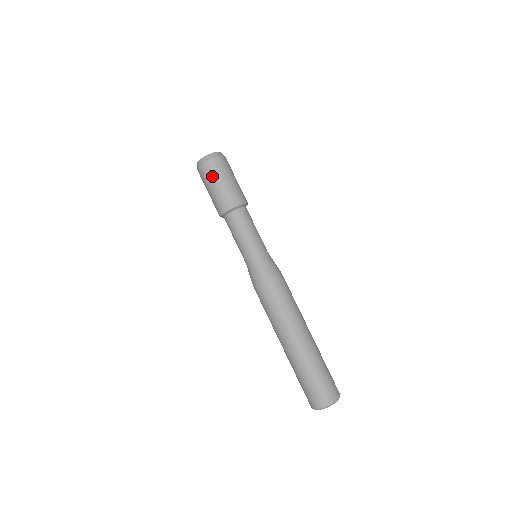
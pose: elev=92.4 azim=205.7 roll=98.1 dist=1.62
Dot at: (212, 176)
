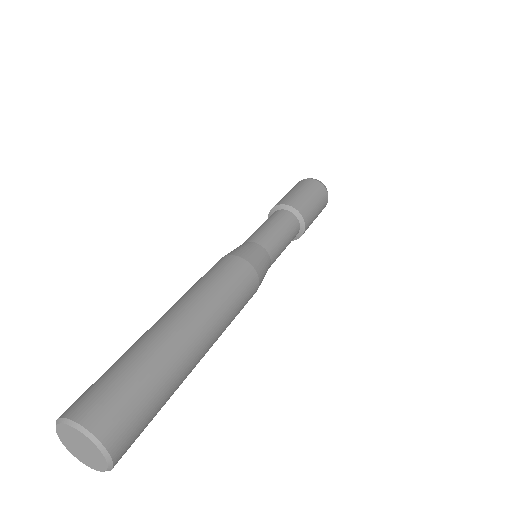
Dot at: occluded
